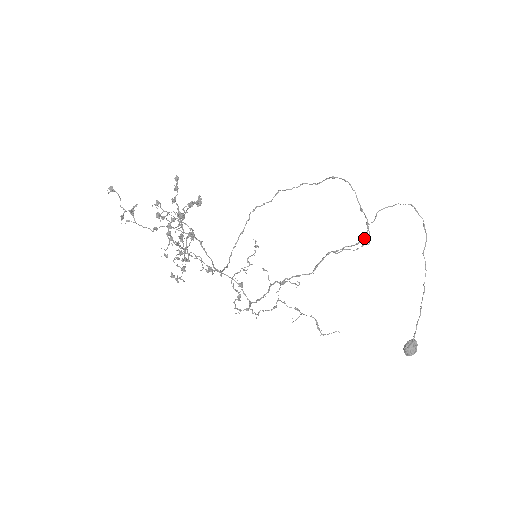
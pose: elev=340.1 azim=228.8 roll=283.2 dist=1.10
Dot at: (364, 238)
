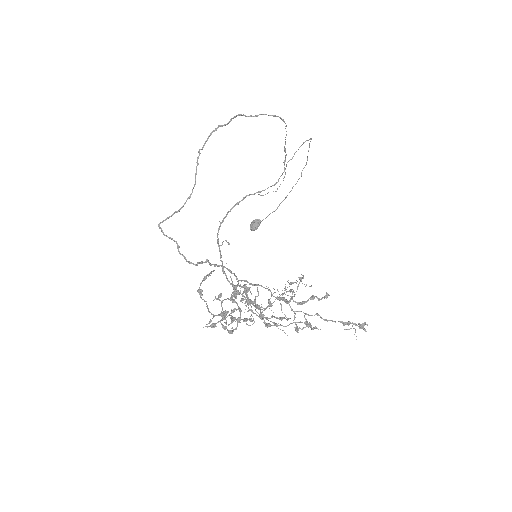
Dot at: occluded
